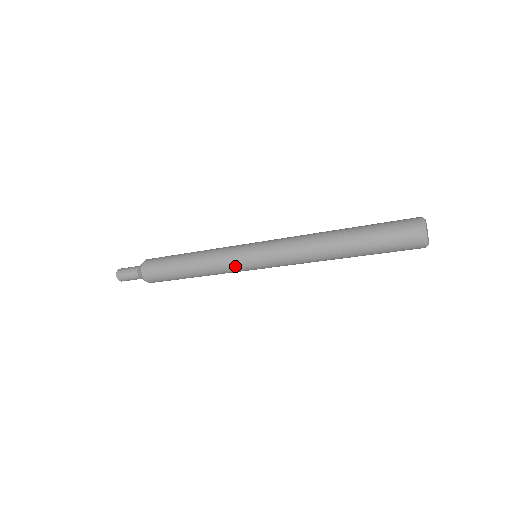
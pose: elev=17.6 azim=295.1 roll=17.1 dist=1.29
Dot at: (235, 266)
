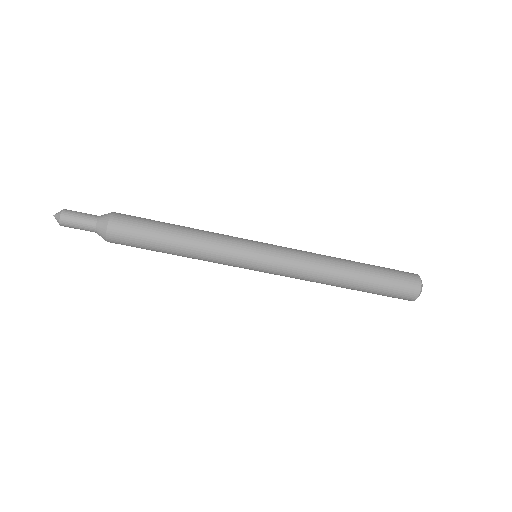
Dot at: (236, 259)
